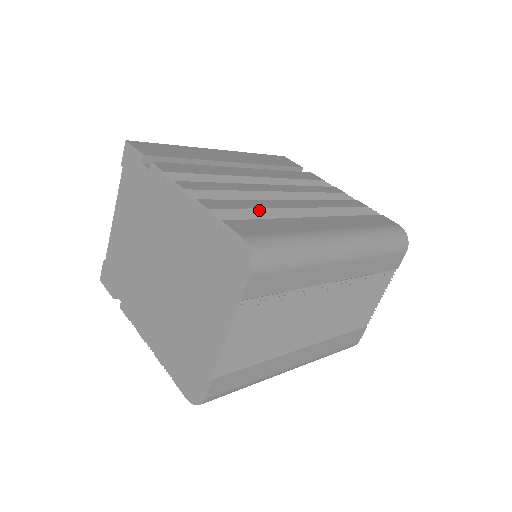
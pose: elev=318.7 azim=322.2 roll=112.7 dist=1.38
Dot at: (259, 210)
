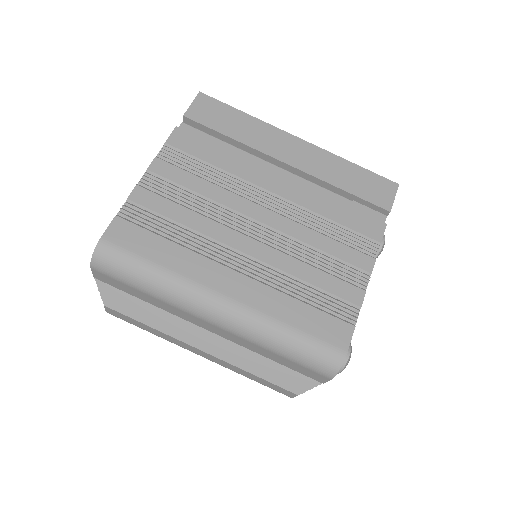
Dot at: (179, 227)
